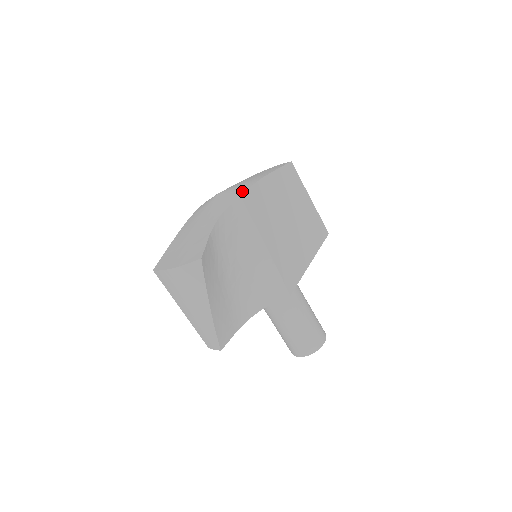
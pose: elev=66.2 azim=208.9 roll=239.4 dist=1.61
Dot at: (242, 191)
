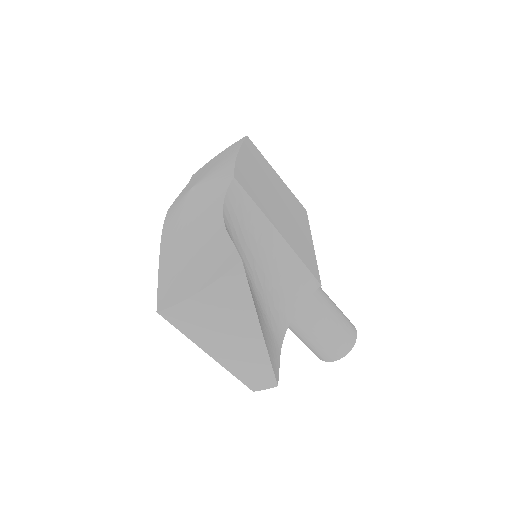
Dot at: (228, 172)
